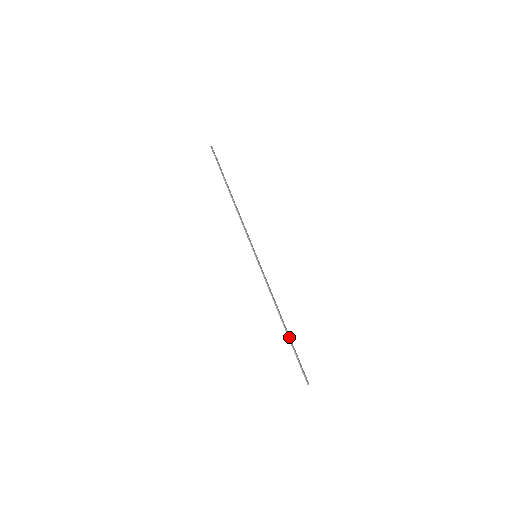
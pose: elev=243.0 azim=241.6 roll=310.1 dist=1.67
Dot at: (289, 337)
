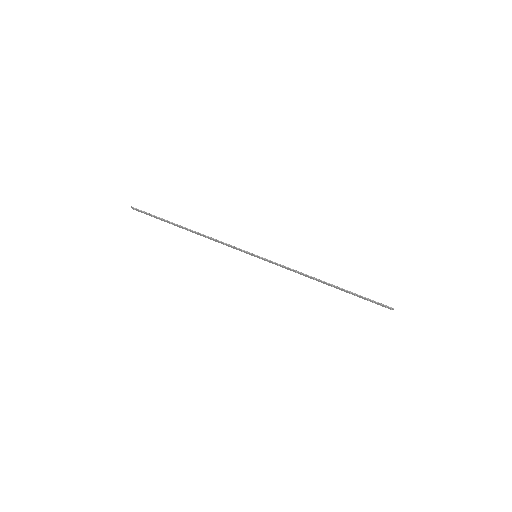
Dot at: (344, 289)
